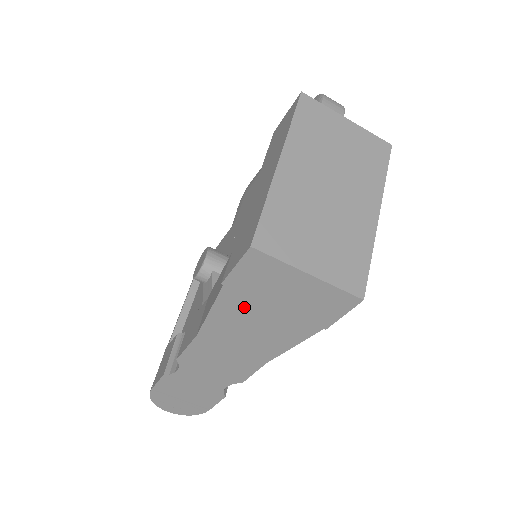
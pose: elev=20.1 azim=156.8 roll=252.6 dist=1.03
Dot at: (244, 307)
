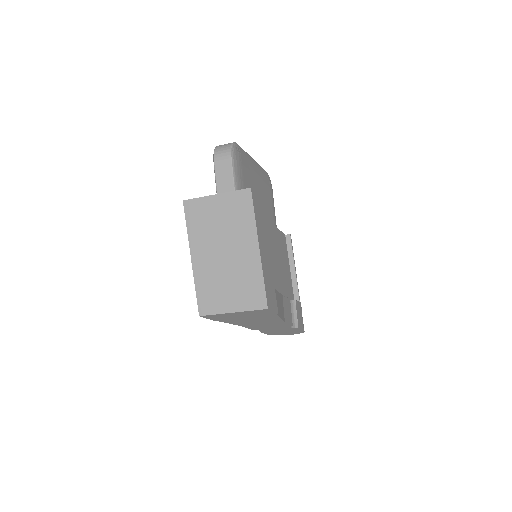
Dot at: (236, 320)
